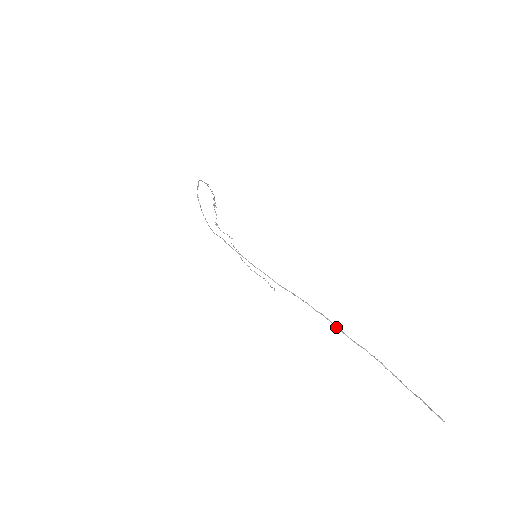
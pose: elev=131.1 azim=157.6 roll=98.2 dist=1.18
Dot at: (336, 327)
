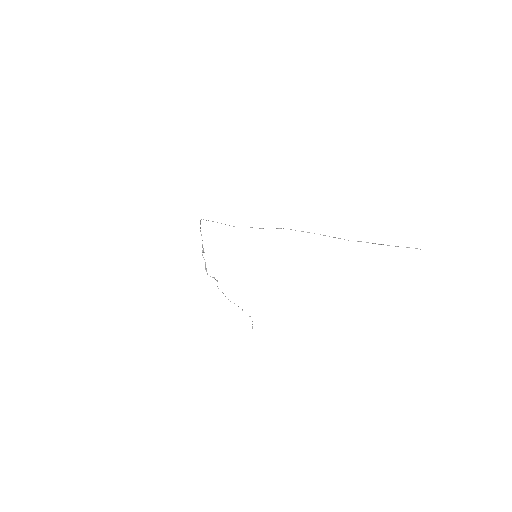
Dot at: (340, 238)
